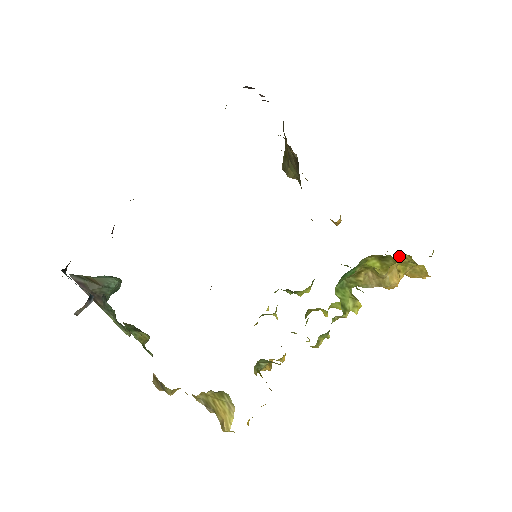
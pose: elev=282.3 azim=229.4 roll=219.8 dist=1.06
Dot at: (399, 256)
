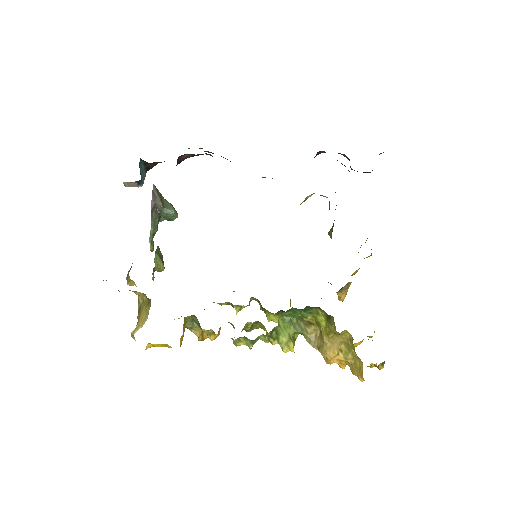
Dot at: (347, 334)
